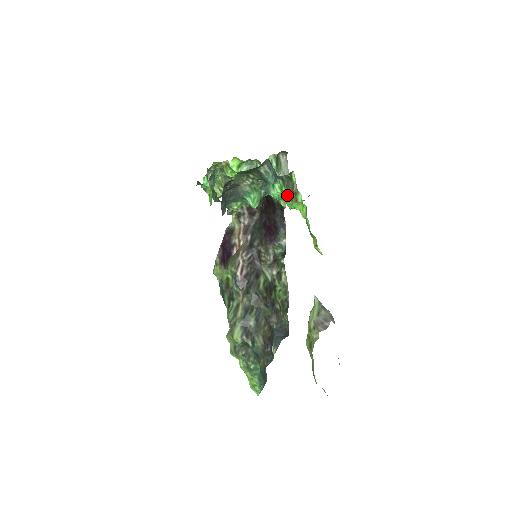
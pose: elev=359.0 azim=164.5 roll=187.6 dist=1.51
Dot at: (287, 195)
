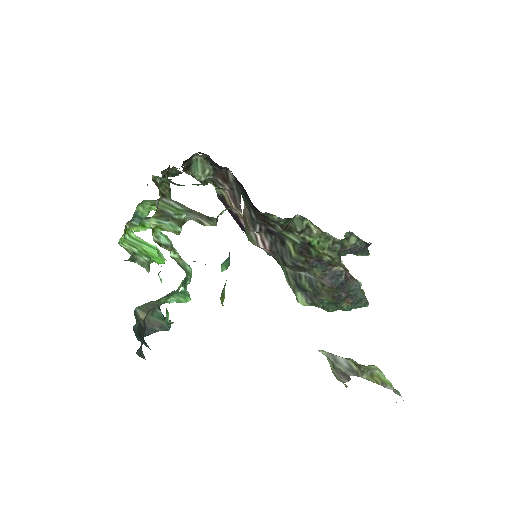
Dot at: occluded
